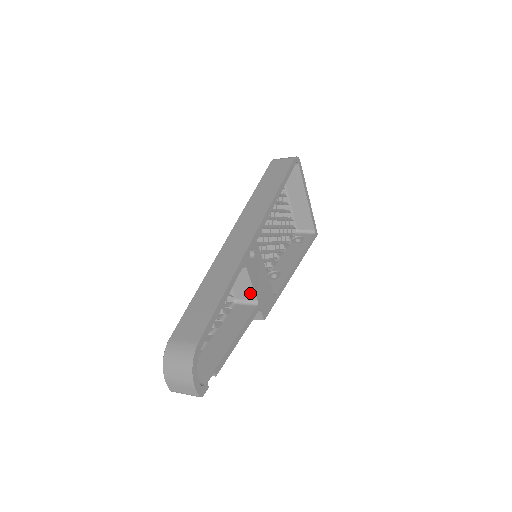
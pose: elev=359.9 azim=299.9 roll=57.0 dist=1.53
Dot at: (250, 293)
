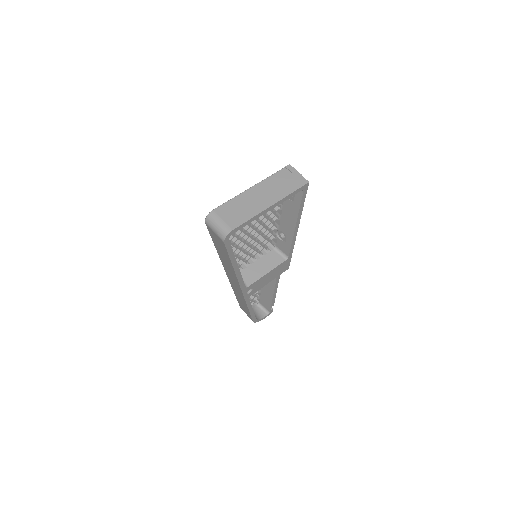
Dot at: occluded
